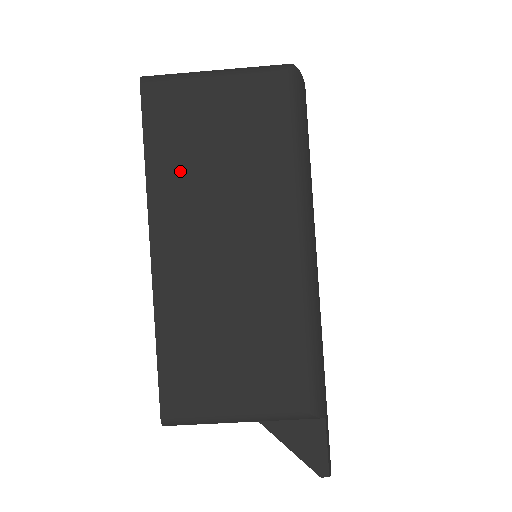
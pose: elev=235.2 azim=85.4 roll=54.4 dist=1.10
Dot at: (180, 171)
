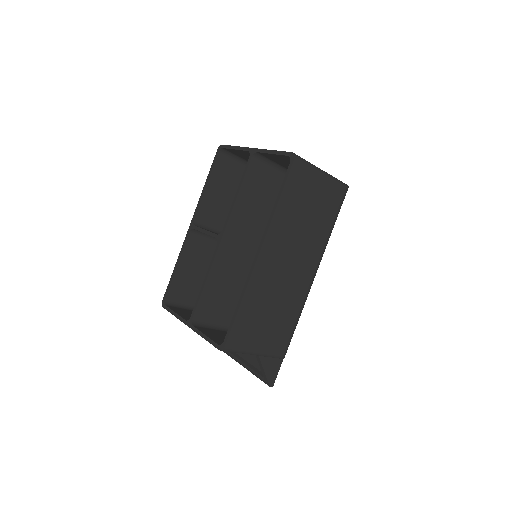
Dot at: (289, 217)
